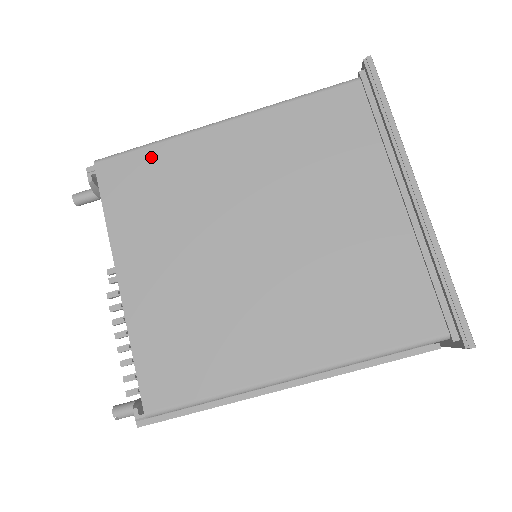
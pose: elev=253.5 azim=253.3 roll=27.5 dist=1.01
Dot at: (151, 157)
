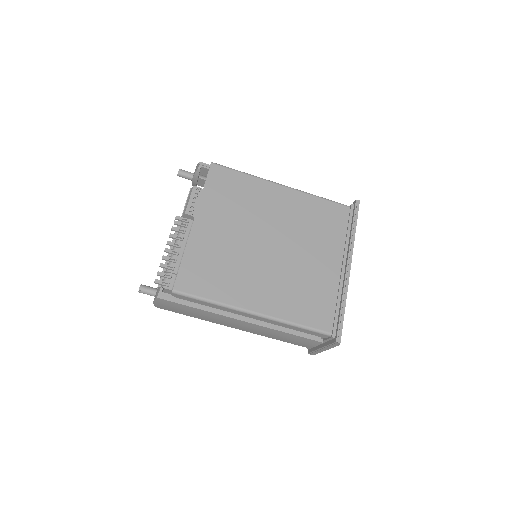
Dot at: (240, 178)
